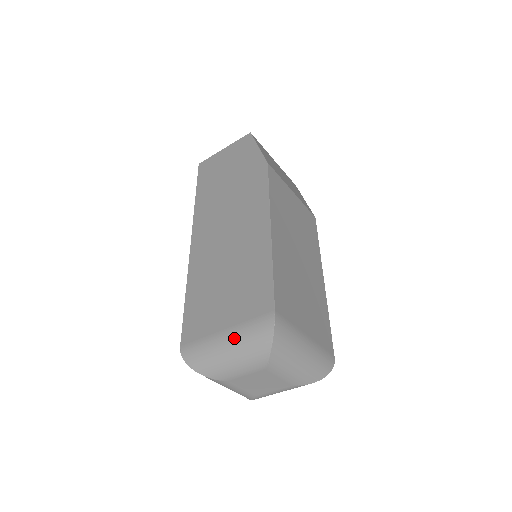
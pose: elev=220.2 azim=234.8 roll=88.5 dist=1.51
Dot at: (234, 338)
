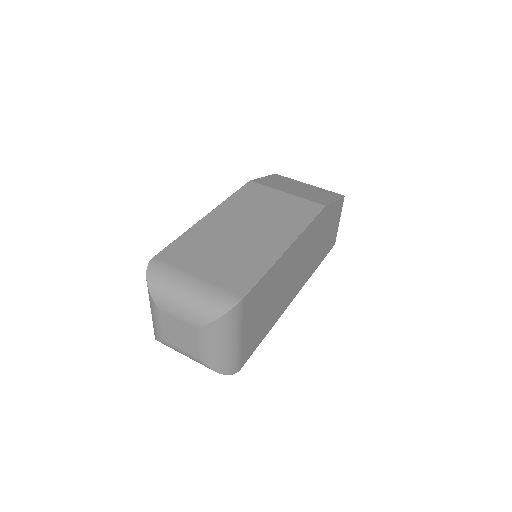
Dot at: occluded
